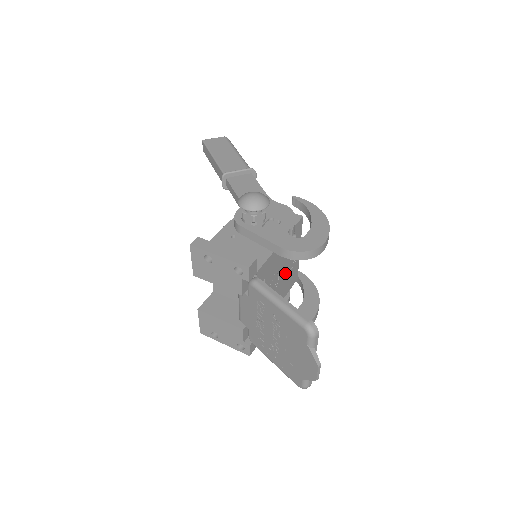
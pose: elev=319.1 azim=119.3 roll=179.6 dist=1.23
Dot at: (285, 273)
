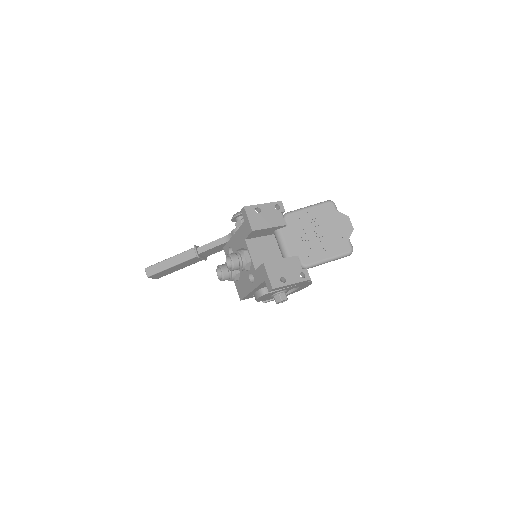
Dot at: occluded
